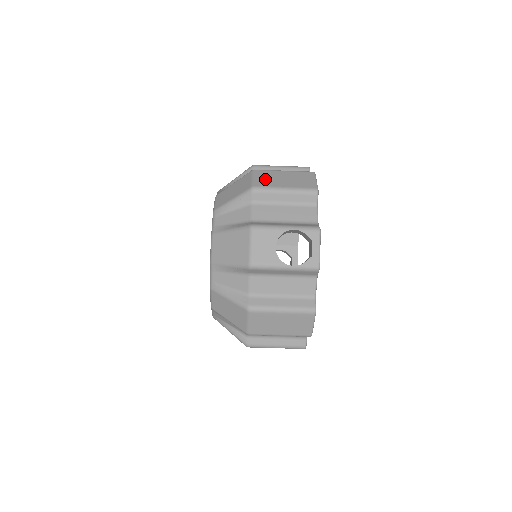
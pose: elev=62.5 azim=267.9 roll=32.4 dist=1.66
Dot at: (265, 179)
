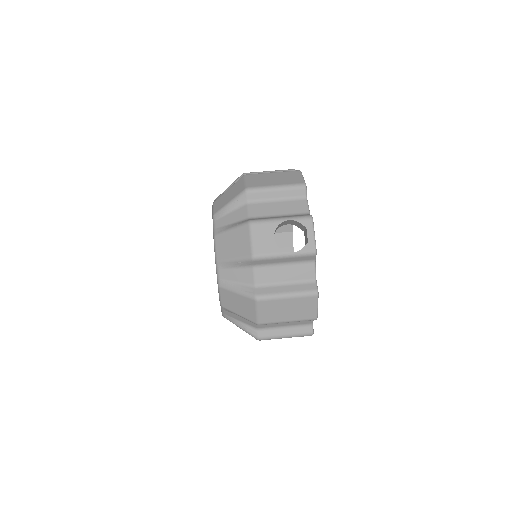
Dot at: (257, 181)
